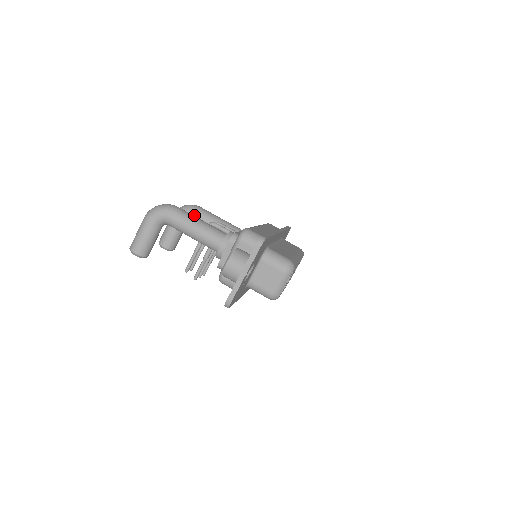
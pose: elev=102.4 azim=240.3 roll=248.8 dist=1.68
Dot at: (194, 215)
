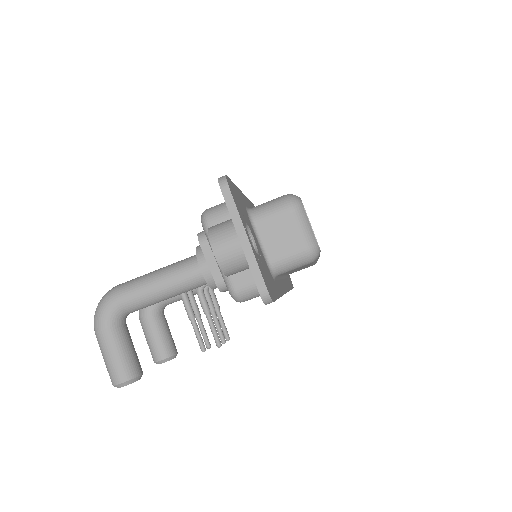
Dot at: occluded
